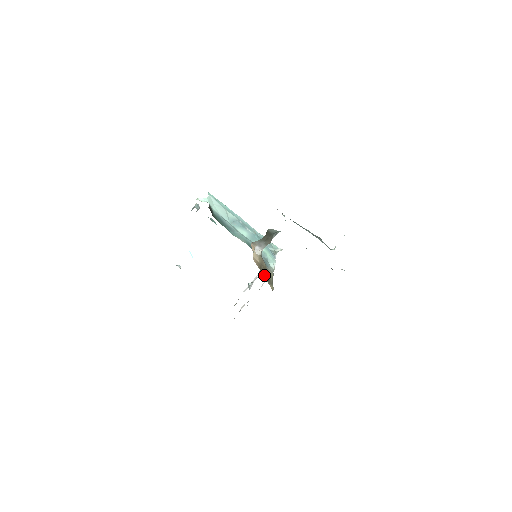
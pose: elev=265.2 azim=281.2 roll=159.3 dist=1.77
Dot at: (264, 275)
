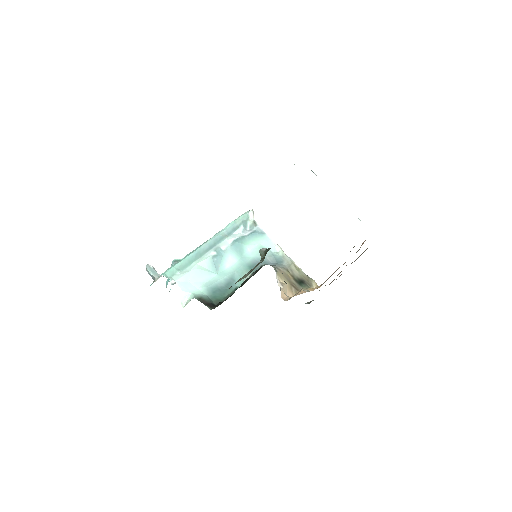
Dot at: (302, 286)
